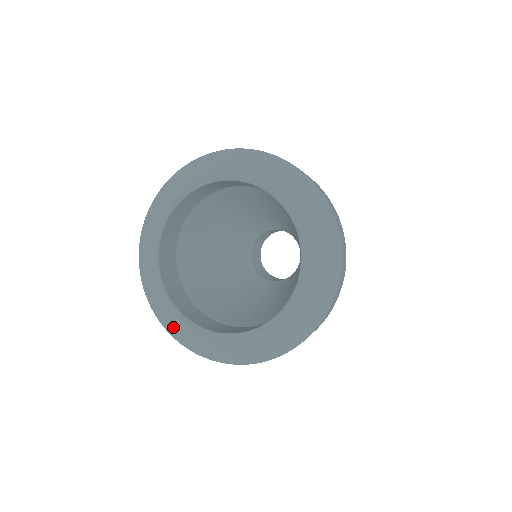
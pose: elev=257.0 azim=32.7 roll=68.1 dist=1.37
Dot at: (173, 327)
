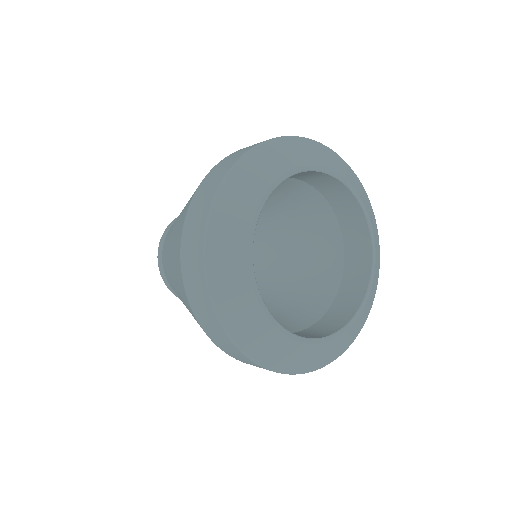
Dot at: (318, 360)
